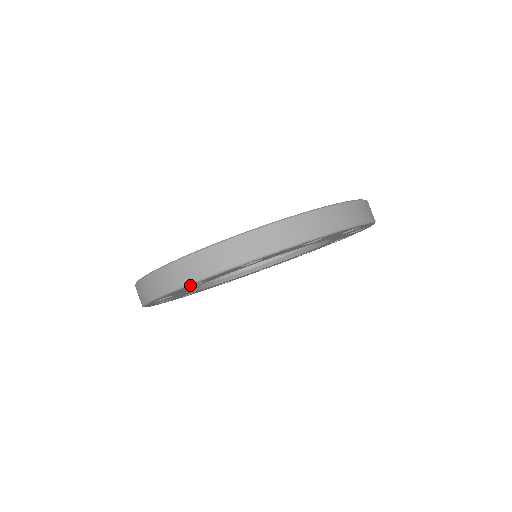
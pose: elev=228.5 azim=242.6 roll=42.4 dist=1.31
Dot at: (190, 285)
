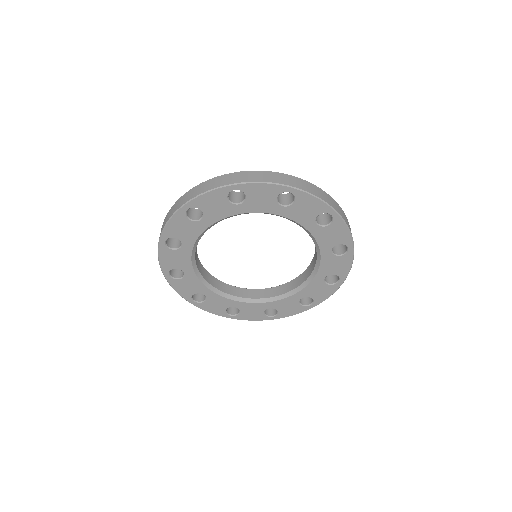
Dot at: (164, 237)
